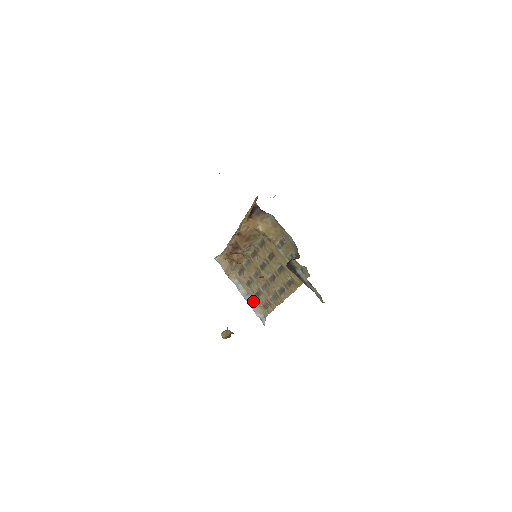
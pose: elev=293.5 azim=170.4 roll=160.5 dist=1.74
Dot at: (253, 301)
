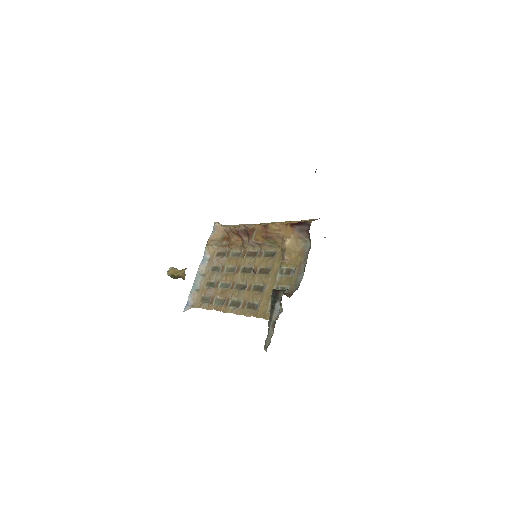
Dot at: (200, 285)
